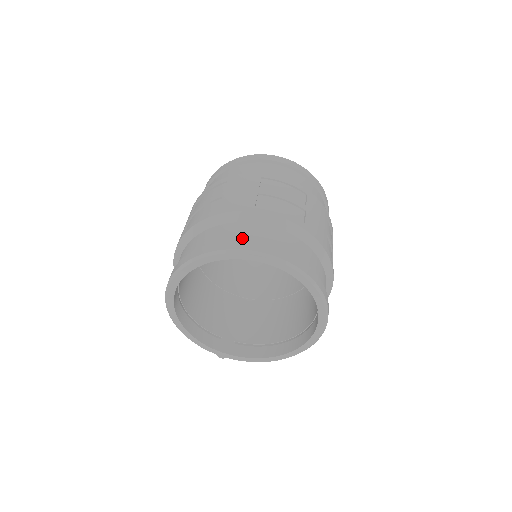
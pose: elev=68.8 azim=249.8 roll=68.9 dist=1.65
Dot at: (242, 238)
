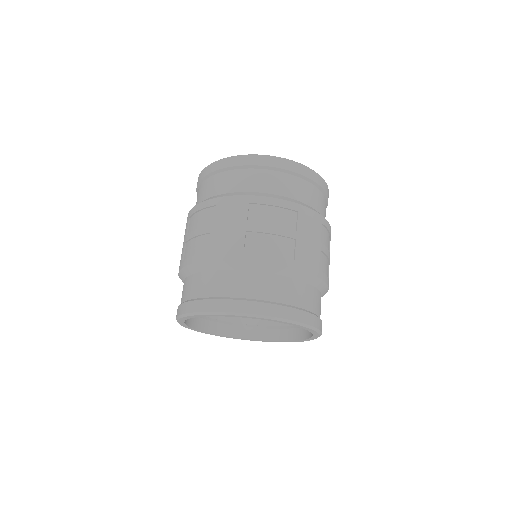
Dot at: (233, 294)
